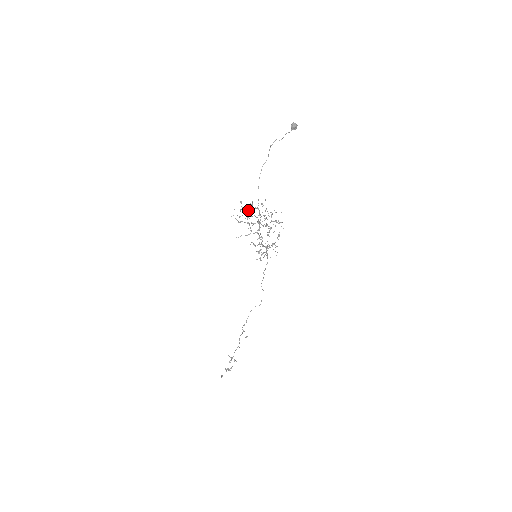
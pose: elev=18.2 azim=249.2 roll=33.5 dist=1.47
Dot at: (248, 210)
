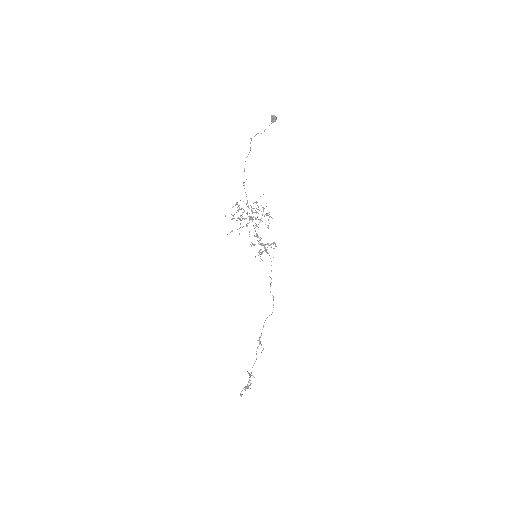
Dot at: (241, 208)
